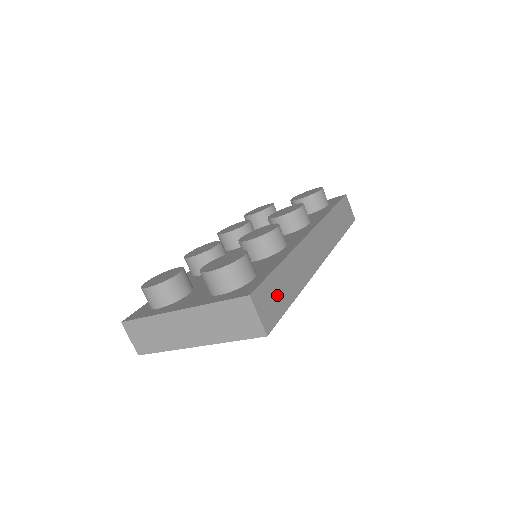
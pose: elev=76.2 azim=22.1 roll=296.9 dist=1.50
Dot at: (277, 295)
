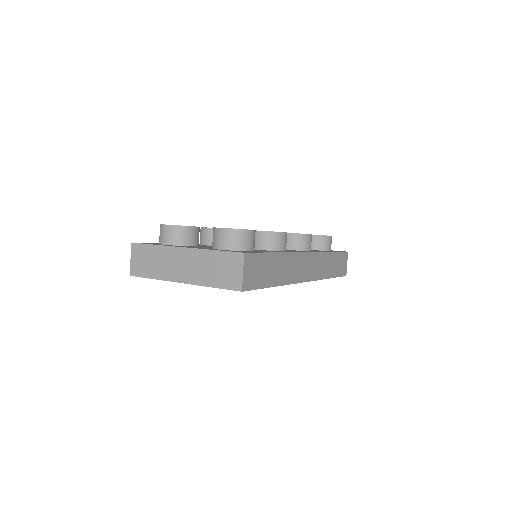
Dot at: (263, 271)
